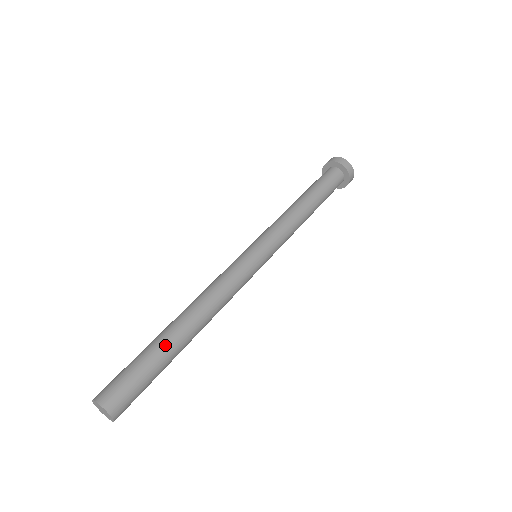
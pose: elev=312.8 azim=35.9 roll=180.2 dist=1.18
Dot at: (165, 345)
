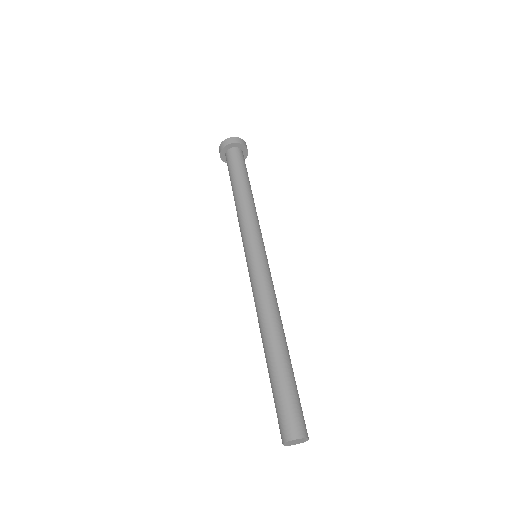
Dot at: (288, 365)
